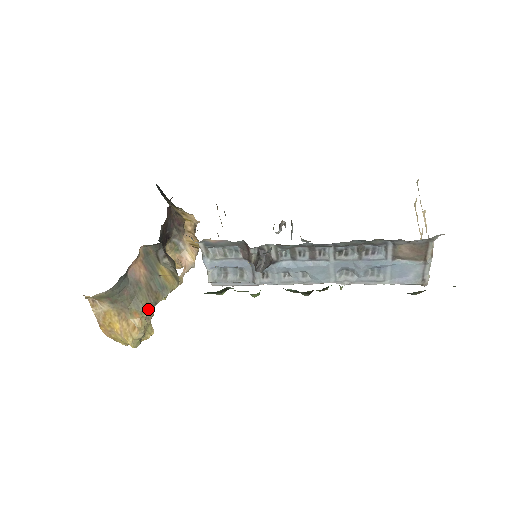
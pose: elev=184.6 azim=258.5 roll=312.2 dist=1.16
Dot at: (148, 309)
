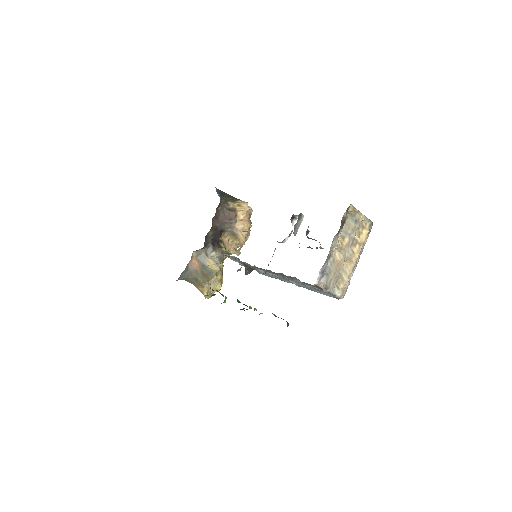
Dot at: (205, 284)
